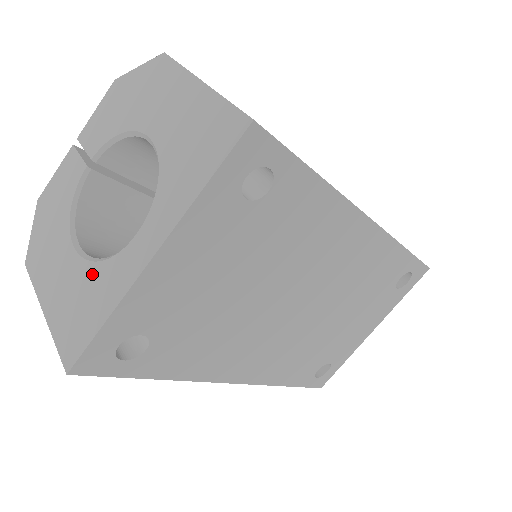
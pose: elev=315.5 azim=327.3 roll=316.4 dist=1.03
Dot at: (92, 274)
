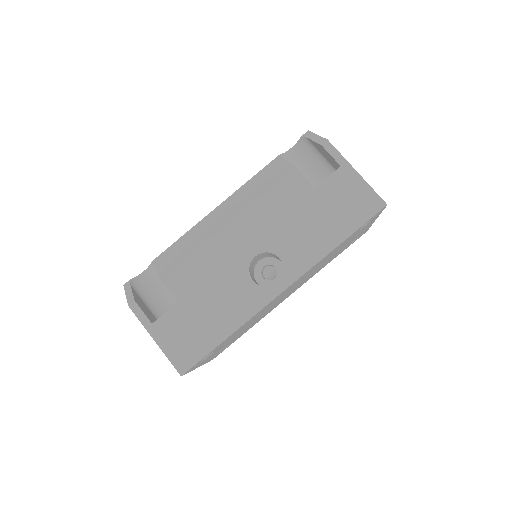
Dot at: occluded
